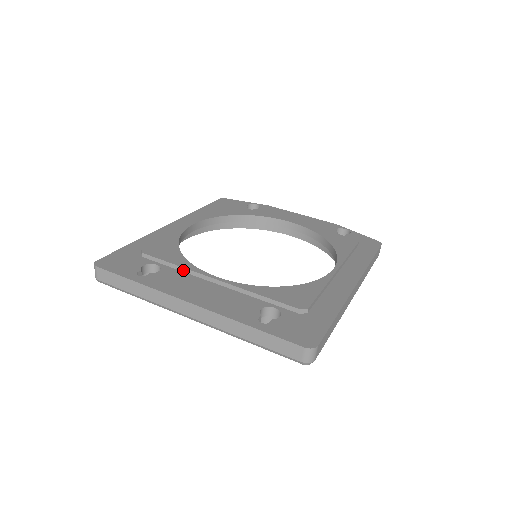
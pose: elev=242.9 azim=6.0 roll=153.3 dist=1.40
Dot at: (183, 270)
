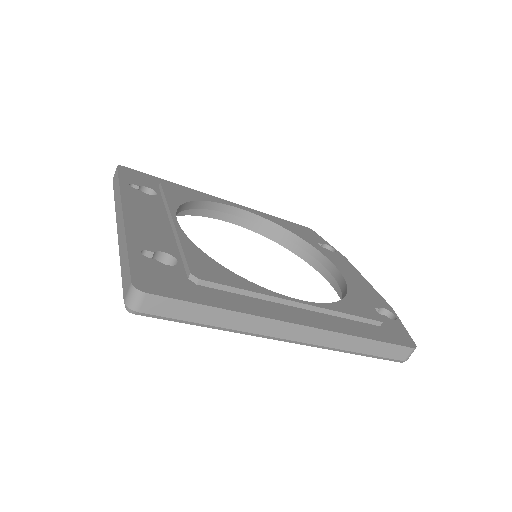
Dot at: (166, 205)
